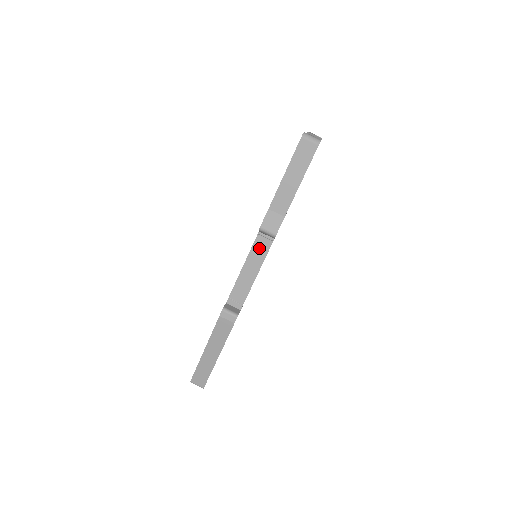
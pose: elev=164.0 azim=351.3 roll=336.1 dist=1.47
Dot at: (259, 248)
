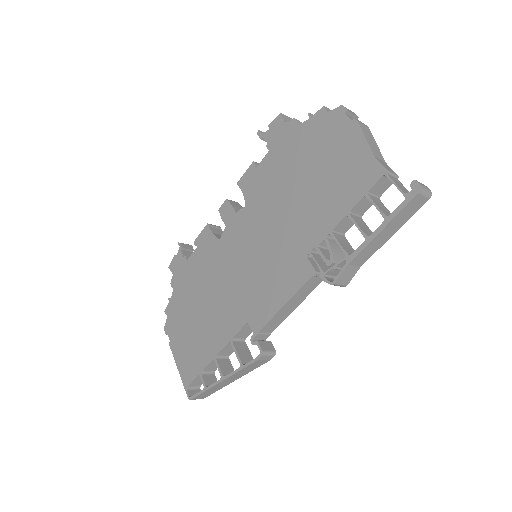
Dot at: (308, 287)
